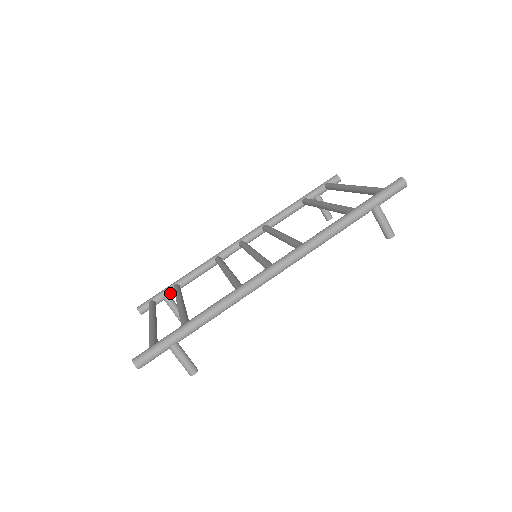
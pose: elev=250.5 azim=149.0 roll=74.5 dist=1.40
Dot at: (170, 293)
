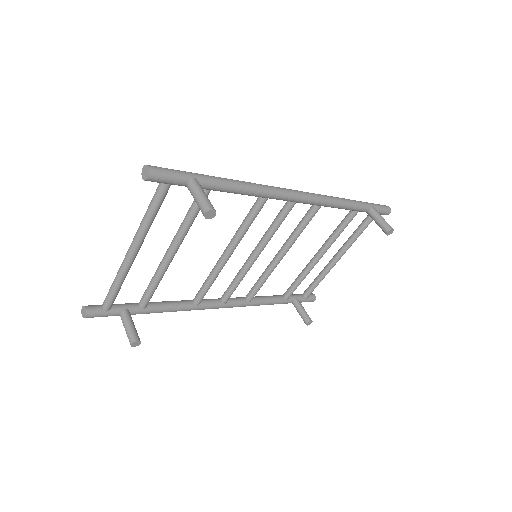
Dot at: (132, 307)
